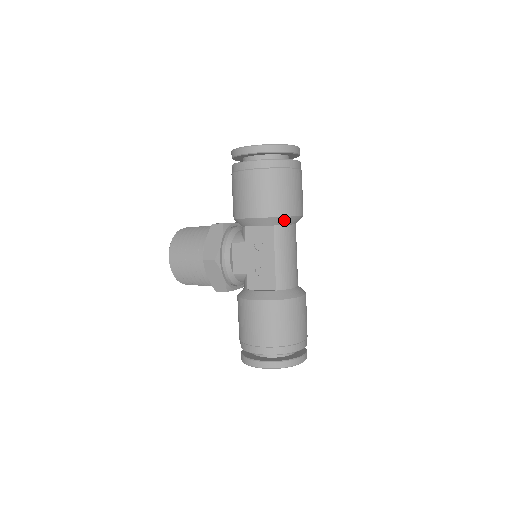
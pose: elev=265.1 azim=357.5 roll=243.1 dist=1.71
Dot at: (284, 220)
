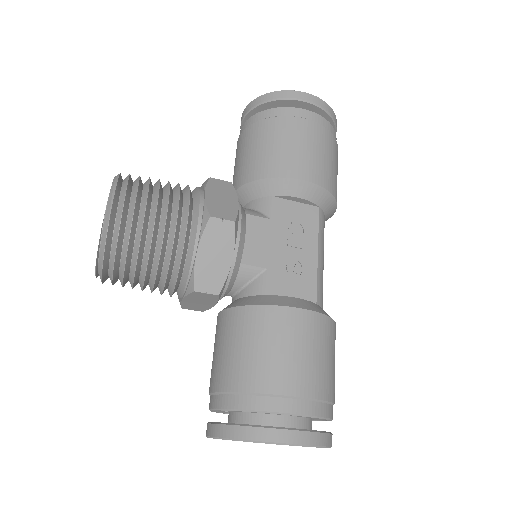
Dot at: (330, 206)
